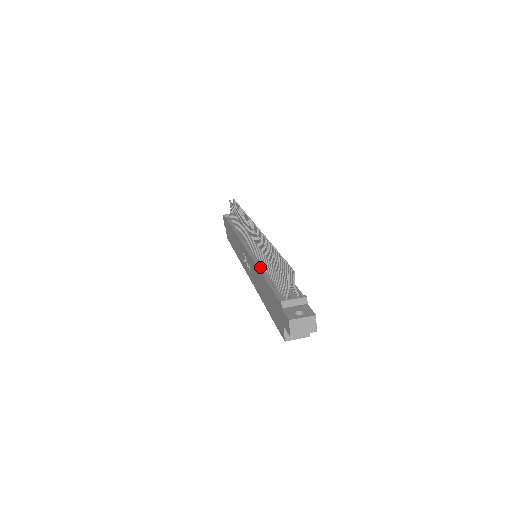
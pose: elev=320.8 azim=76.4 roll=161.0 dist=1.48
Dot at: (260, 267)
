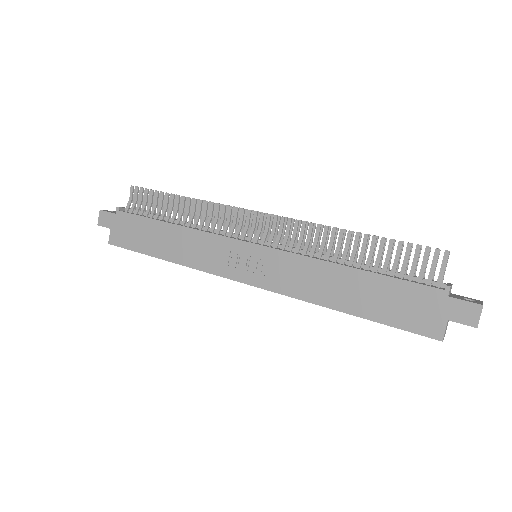
Dot at: (326, 260)
